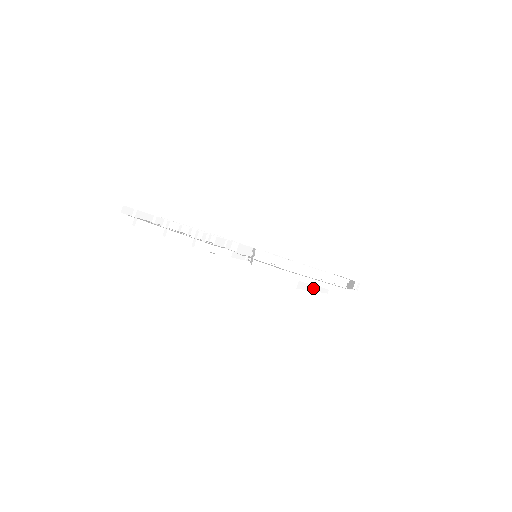
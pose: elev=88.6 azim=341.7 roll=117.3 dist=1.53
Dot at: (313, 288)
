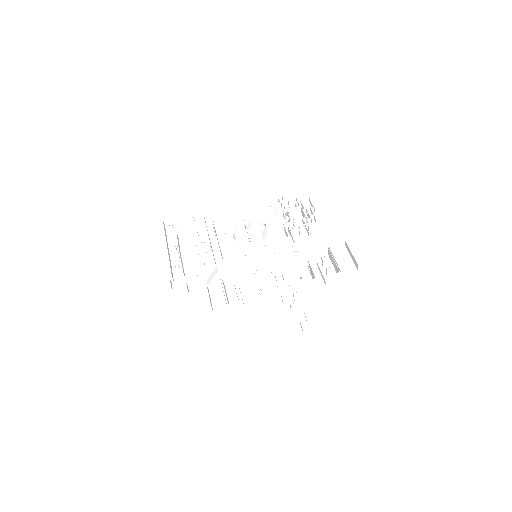
Dot at: occluded
